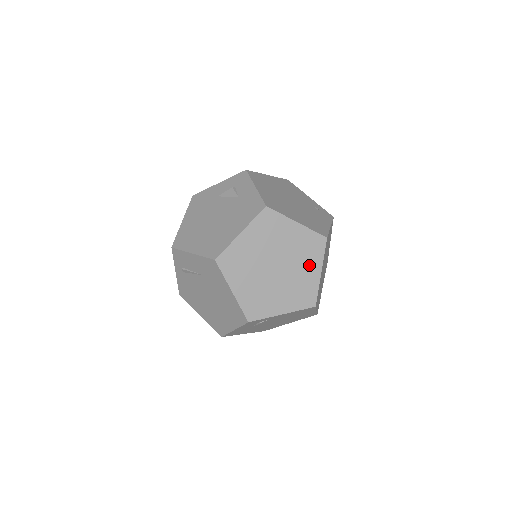
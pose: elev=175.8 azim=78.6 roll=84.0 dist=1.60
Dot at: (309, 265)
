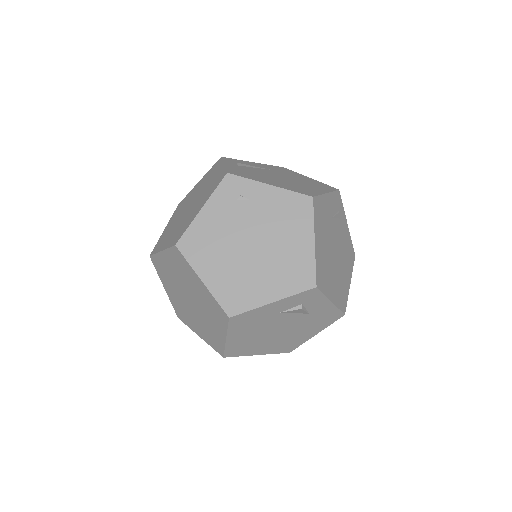
Dot at: occluded
